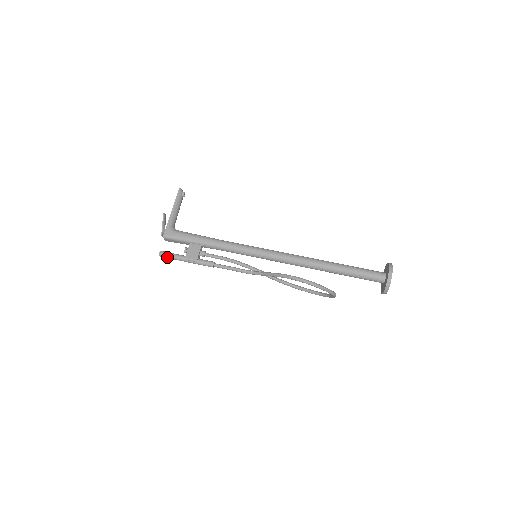
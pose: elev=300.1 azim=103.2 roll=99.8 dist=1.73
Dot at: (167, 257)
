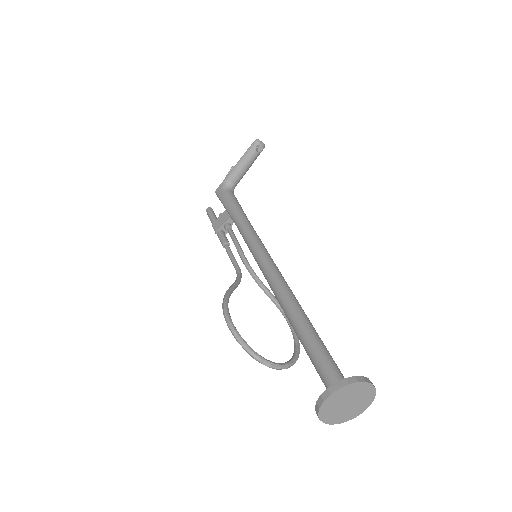
Dot at: (209, 216)
